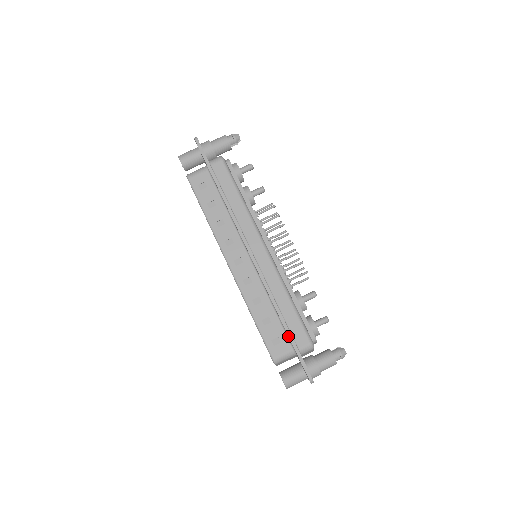
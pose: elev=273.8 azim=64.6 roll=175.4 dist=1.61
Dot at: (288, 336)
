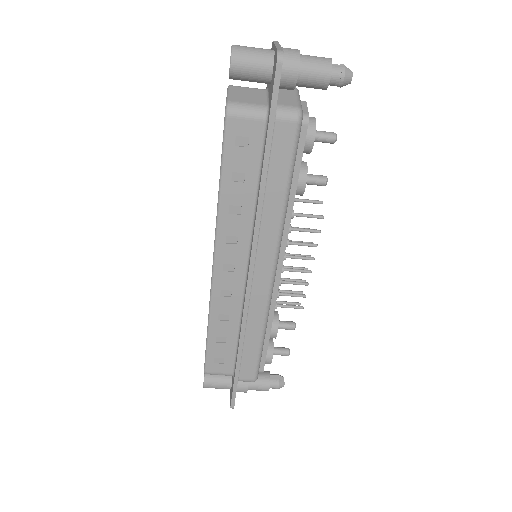
Dot at: (235, 367)
